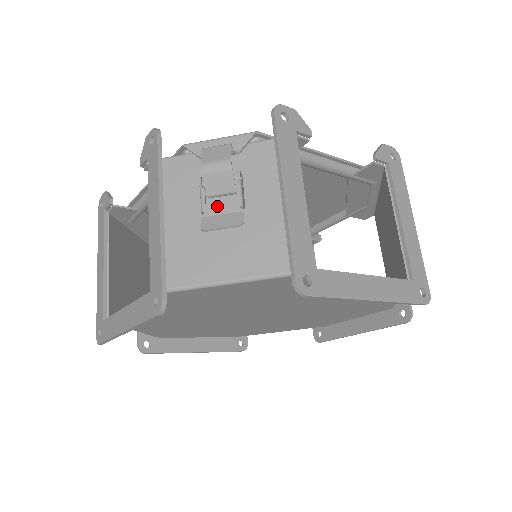
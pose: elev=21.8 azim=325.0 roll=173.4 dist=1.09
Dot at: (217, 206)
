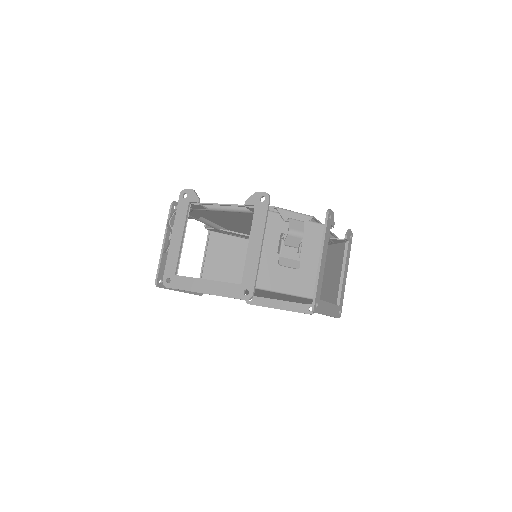
Dot at: (169, 242)
